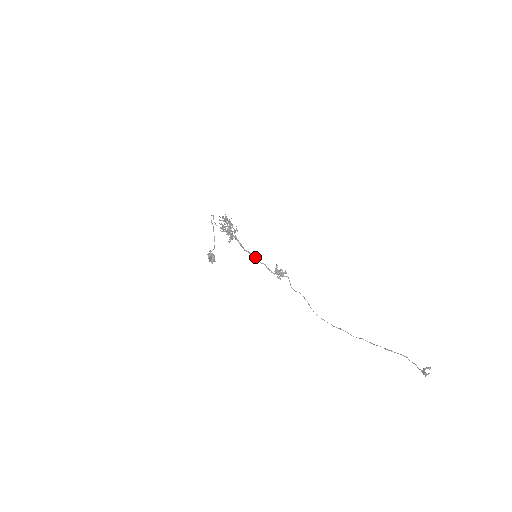
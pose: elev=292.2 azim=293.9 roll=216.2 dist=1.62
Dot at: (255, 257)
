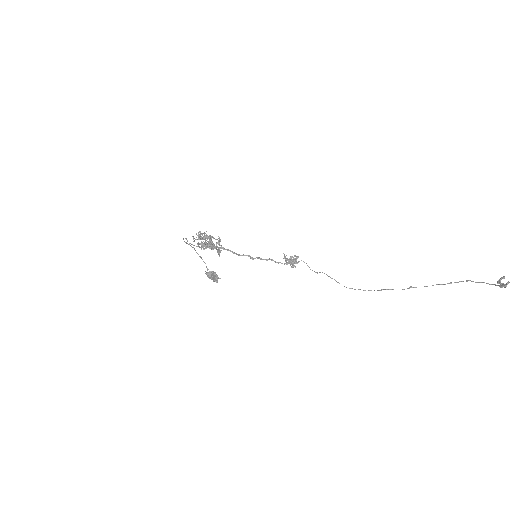
Dot at: (256, 257)
